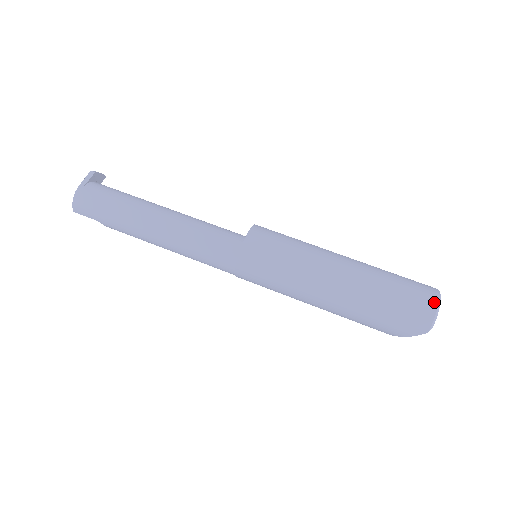
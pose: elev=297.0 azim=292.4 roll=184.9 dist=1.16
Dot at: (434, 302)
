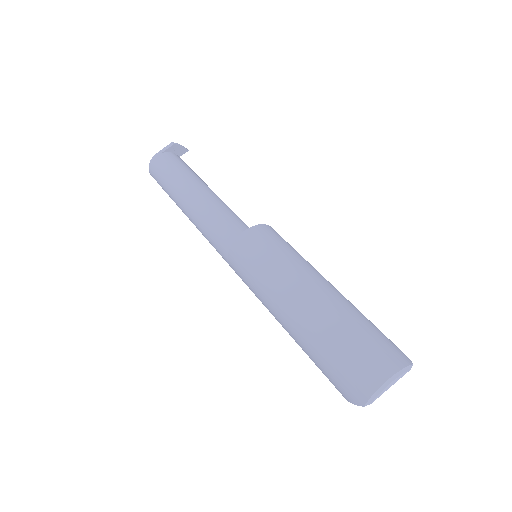
Dot at: (384, 375)
